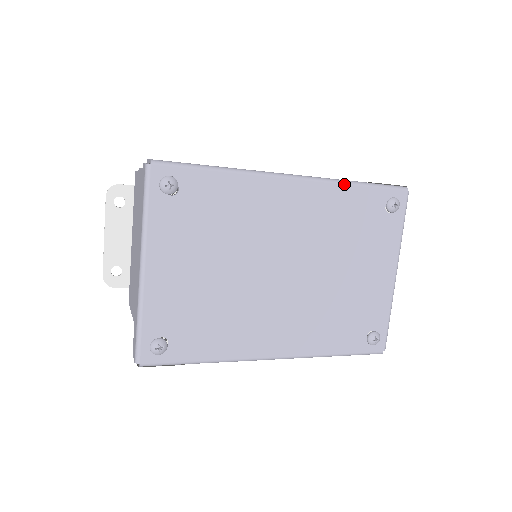
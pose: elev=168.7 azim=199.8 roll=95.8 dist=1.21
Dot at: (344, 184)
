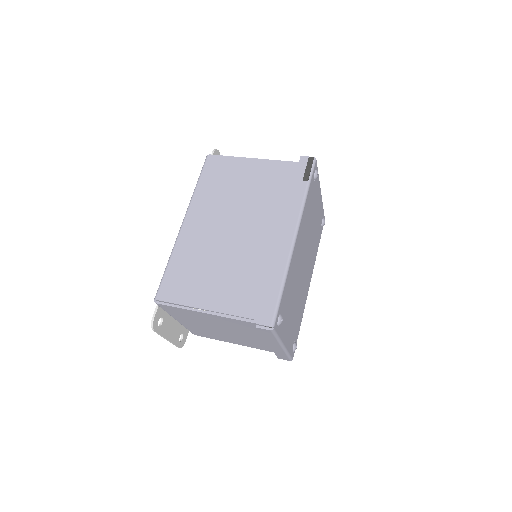
Dot at: (305, 203)
